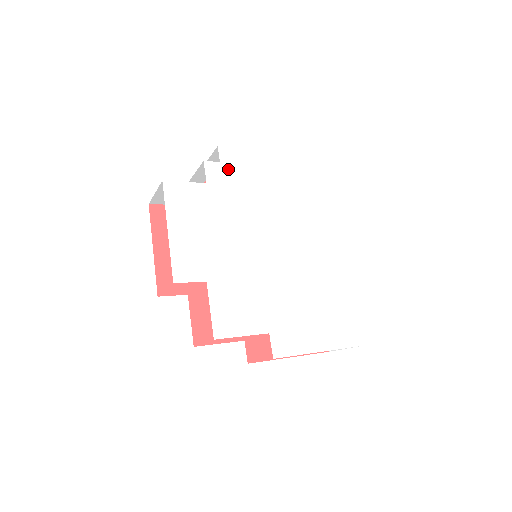
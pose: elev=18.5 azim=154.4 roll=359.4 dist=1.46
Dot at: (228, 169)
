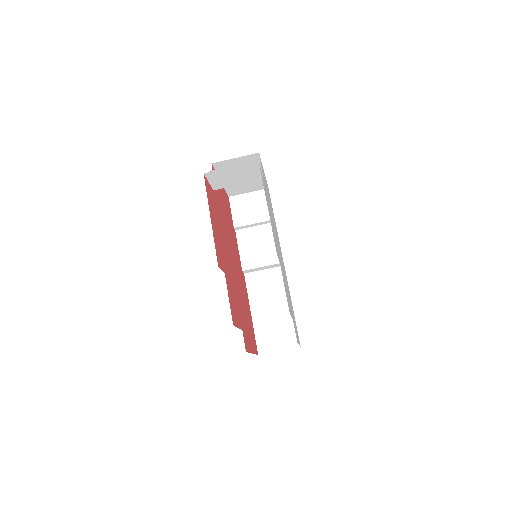
Dot at: occluded
